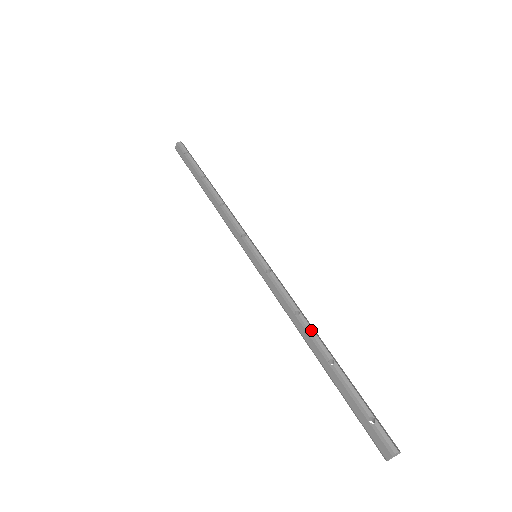
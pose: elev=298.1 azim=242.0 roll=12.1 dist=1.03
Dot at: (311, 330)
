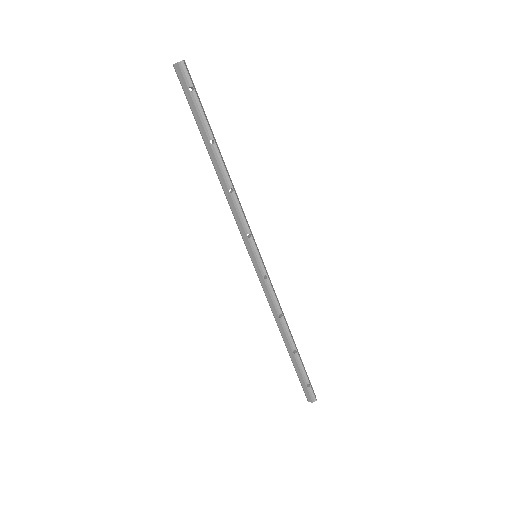
Dot at: (287, 330)
